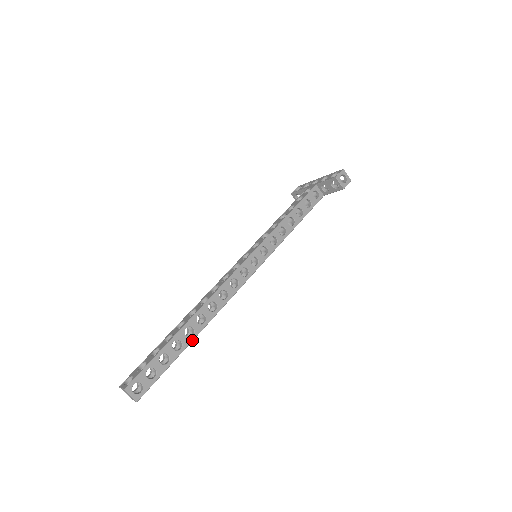
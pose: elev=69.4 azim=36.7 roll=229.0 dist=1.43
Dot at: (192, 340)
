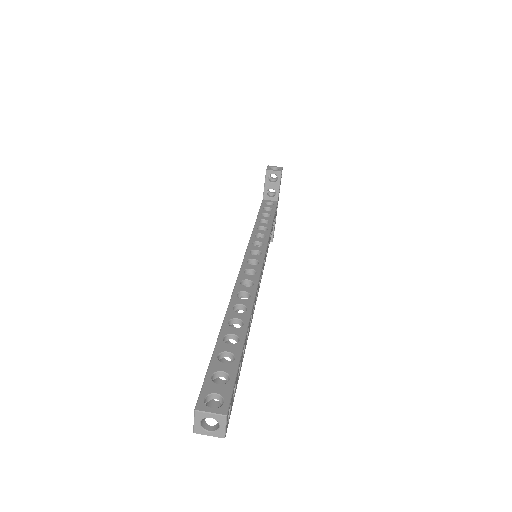
Dot at: (246, 328)
